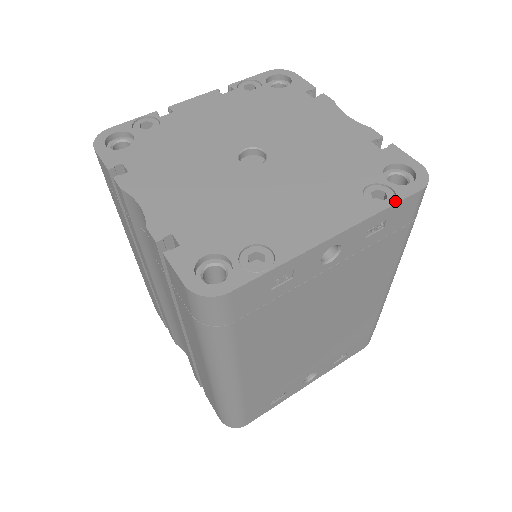
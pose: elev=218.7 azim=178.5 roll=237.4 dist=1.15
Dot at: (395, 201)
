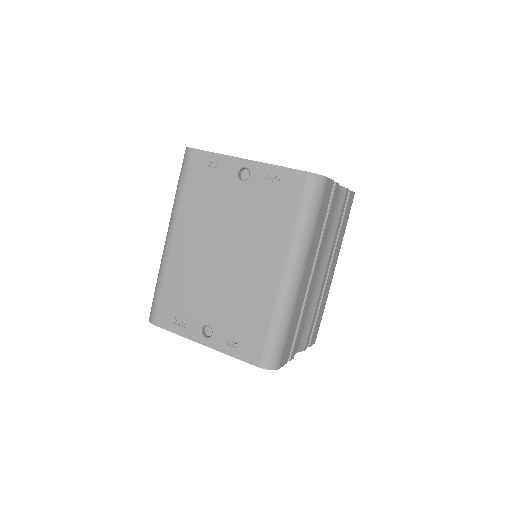
Dot at: (289, 168)
